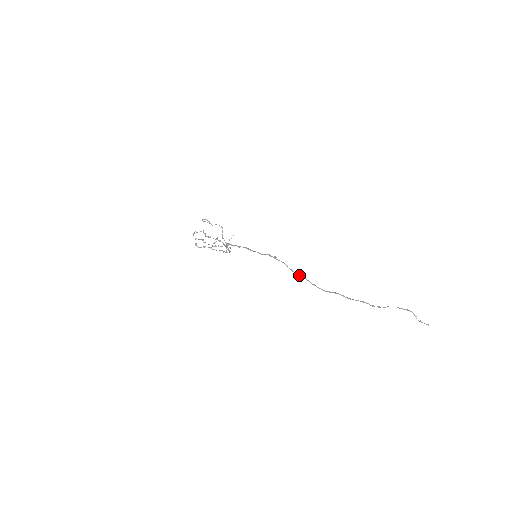
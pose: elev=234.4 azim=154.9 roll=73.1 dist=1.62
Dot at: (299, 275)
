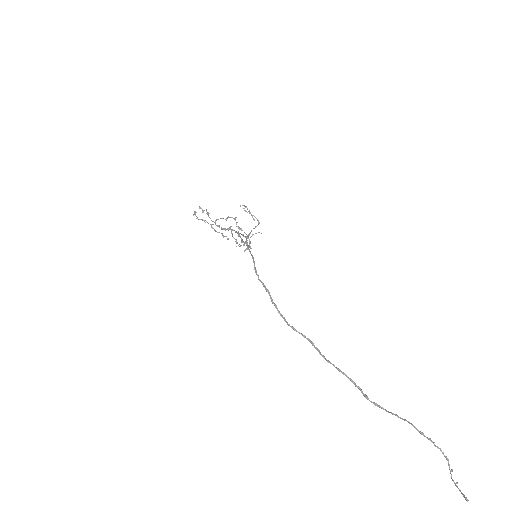
Dot at: (261, 281)
